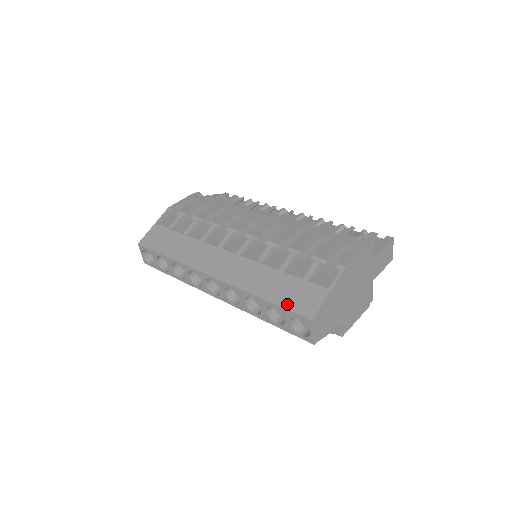
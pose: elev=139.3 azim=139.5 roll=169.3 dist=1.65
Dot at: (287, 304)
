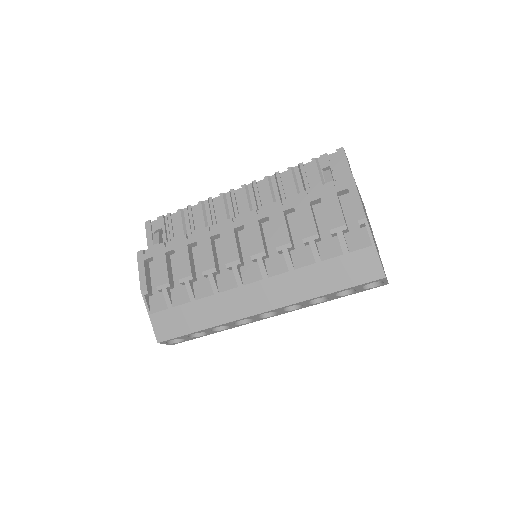
Dot at: (353, 282)
